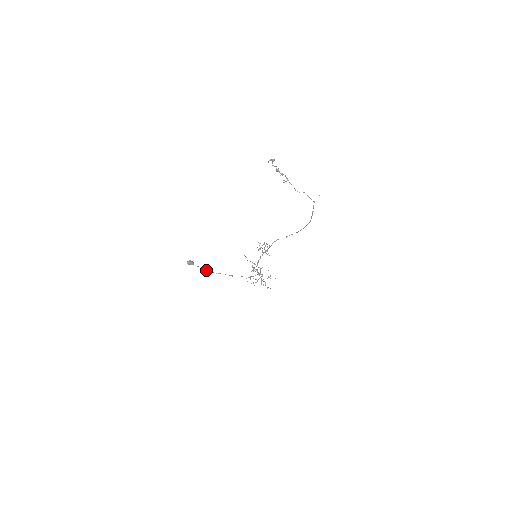
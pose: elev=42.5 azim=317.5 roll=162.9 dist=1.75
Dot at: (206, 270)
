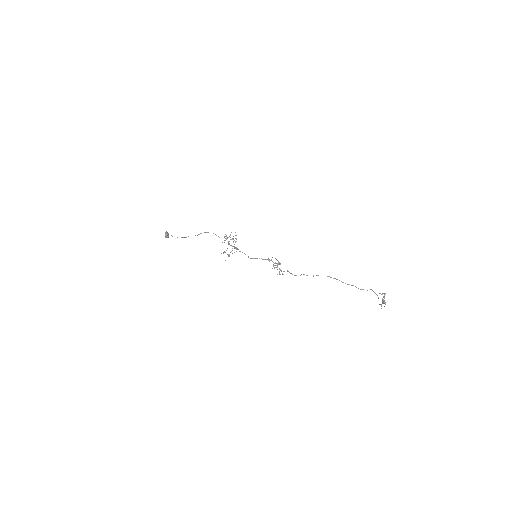
Dot at: occluded
